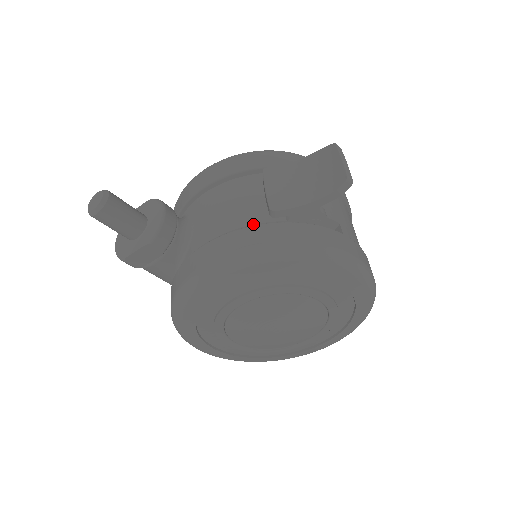
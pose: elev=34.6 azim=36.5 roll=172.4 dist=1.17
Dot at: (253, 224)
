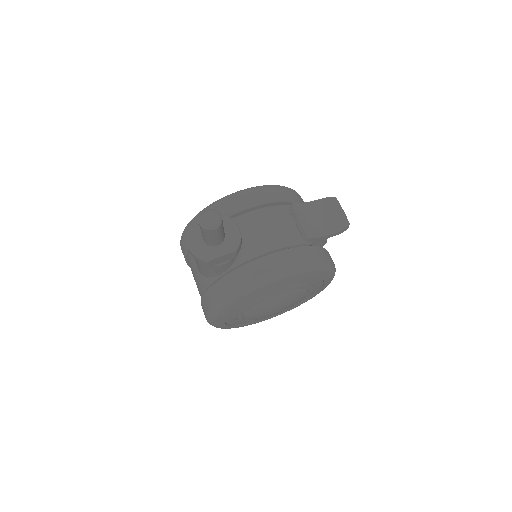
Dot at: (297, 245)
